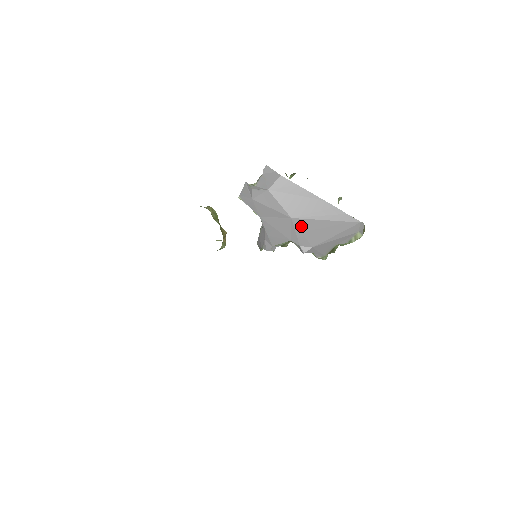
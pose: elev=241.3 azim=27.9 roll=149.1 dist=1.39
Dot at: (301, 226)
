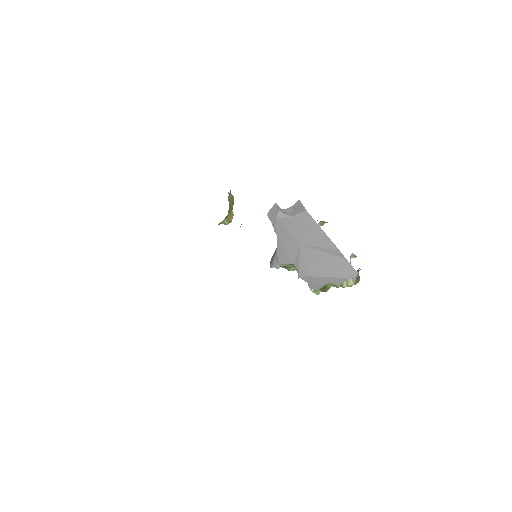
Dot at: (305, 254)
